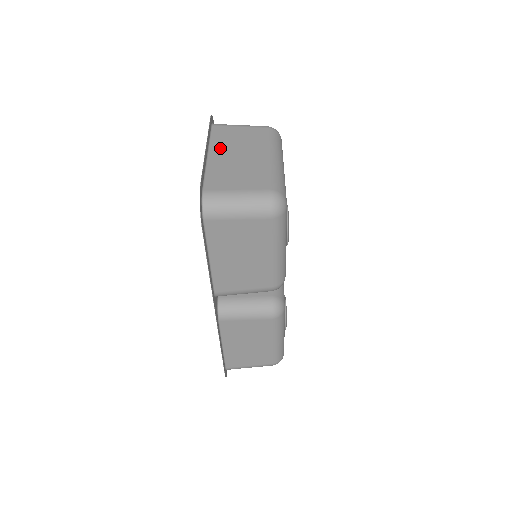
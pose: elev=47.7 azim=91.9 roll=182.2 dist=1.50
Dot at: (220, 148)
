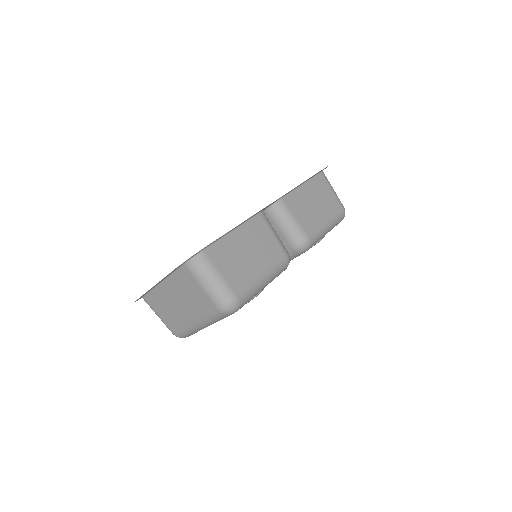
Dot at: occluded
